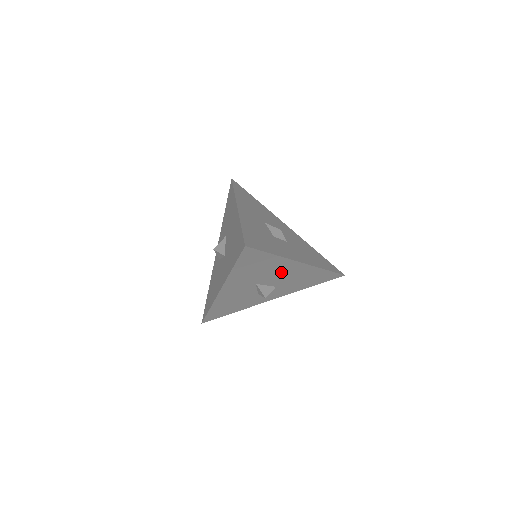
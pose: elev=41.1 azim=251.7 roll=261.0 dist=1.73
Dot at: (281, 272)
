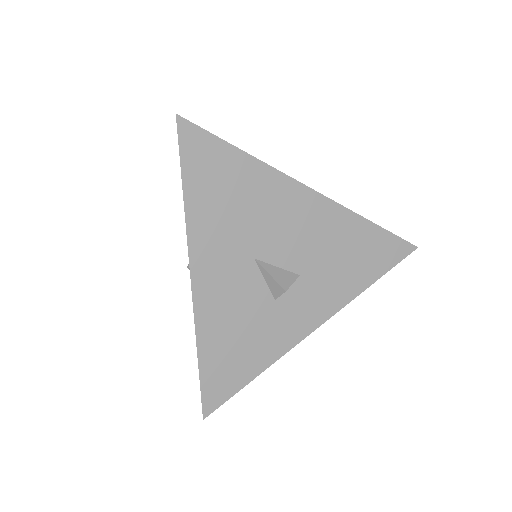
Dot at: (286, 219)
